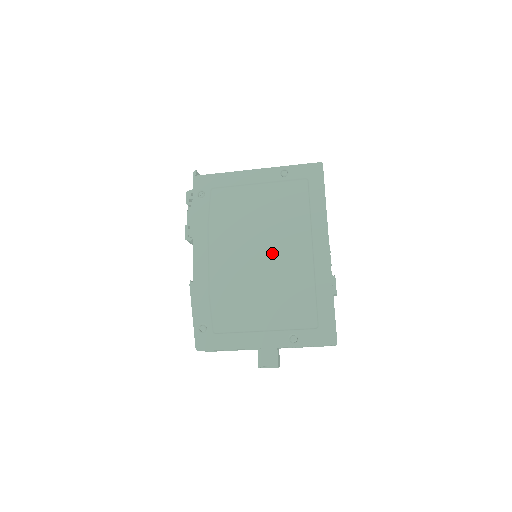
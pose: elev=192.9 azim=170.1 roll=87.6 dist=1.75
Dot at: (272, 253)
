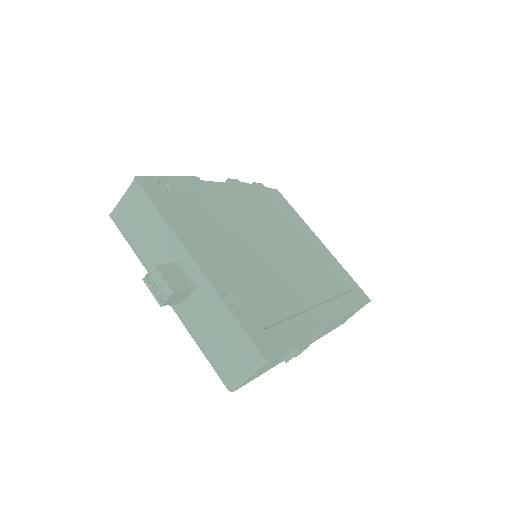
Dot at: (283, 262)
